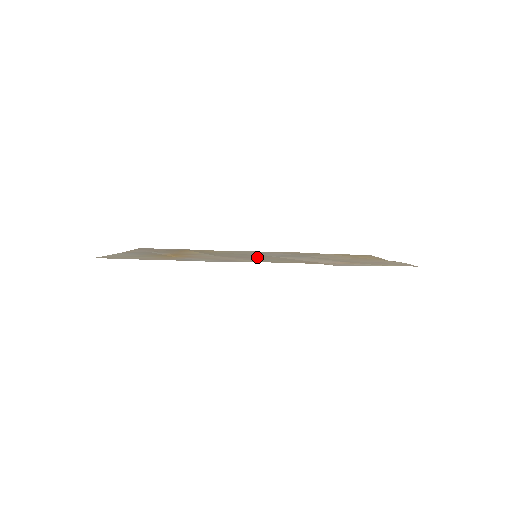
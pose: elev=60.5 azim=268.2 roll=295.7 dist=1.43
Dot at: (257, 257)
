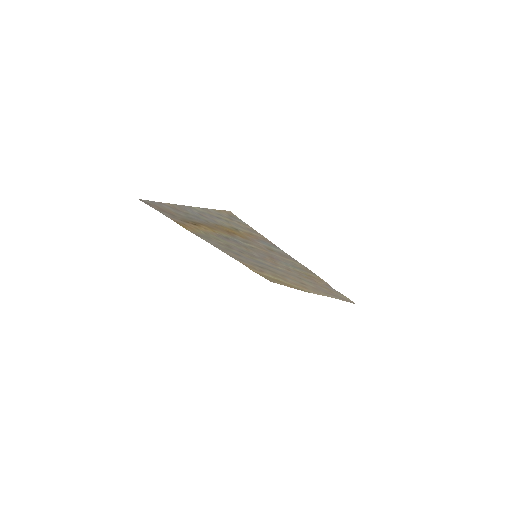
Dot at: (267, 258)
